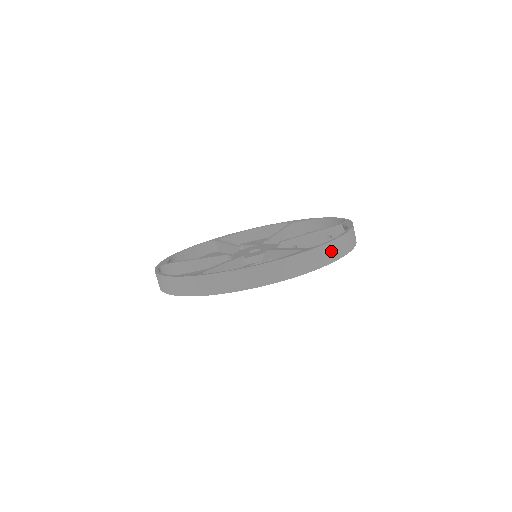
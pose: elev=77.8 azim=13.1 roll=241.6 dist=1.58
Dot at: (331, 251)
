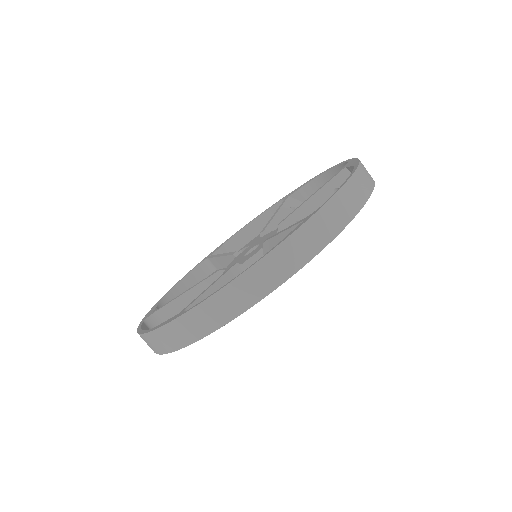
Dot at: (343, 205)
